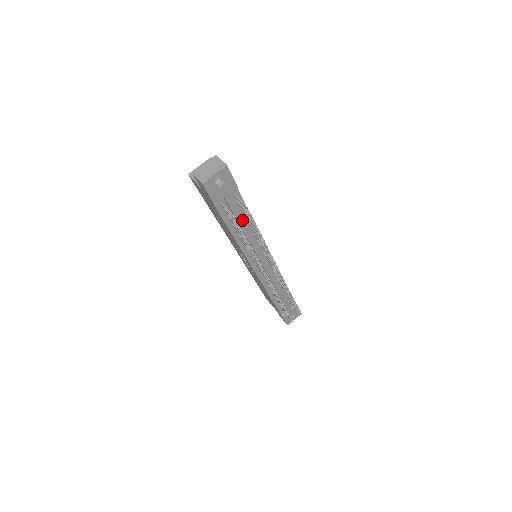
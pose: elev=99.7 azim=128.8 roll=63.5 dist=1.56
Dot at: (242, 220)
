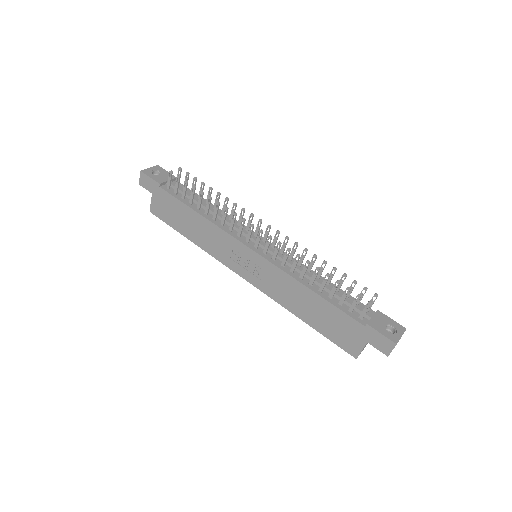
Dot at: (196, 198)
